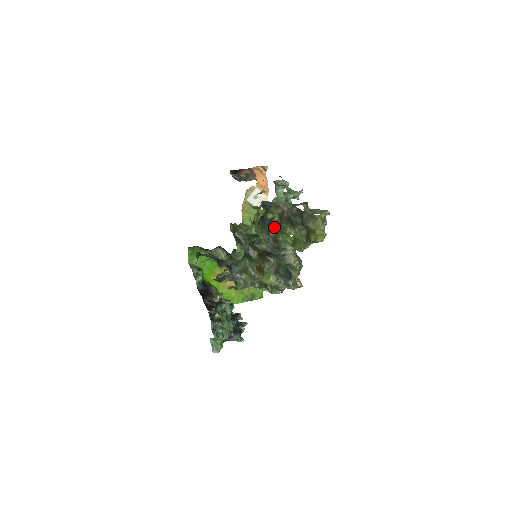
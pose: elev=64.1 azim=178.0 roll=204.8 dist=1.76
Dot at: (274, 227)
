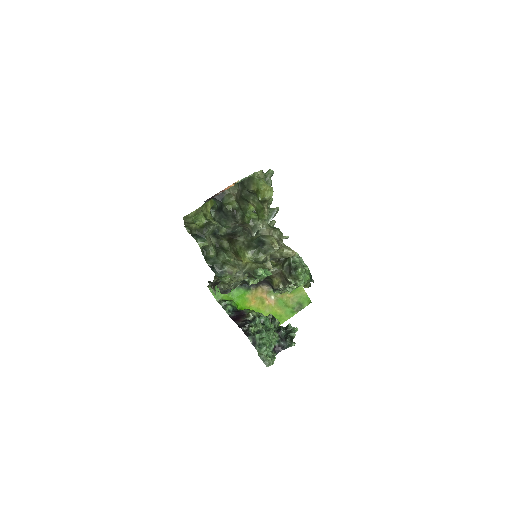
Dot at: (239, 215)
